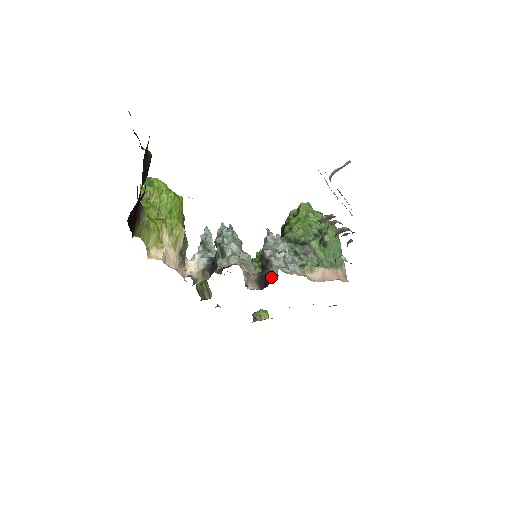
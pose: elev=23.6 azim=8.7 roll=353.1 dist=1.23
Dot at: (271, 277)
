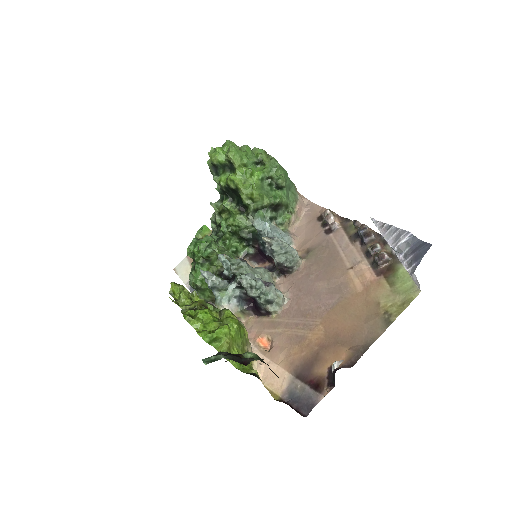
Dot at: occluded
